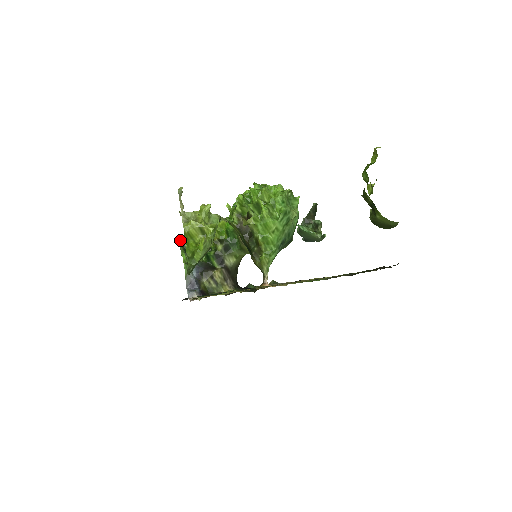
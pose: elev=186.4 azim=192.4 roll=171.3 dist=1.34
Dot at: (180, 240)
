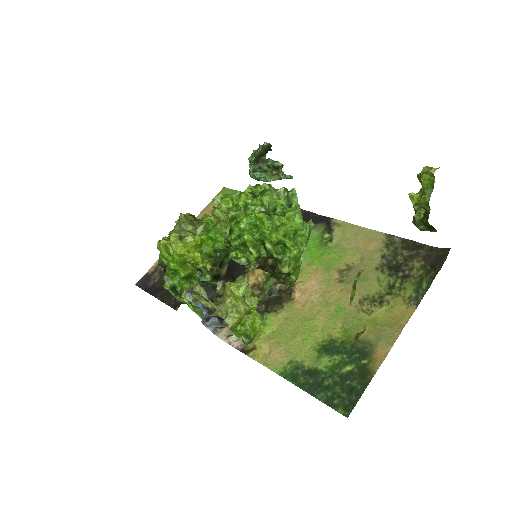
Dot at: occluded
